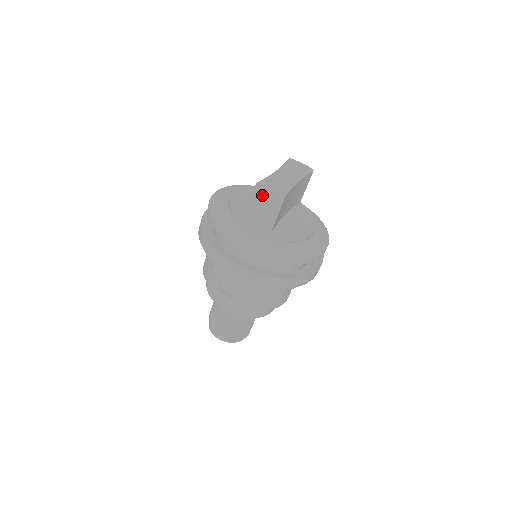
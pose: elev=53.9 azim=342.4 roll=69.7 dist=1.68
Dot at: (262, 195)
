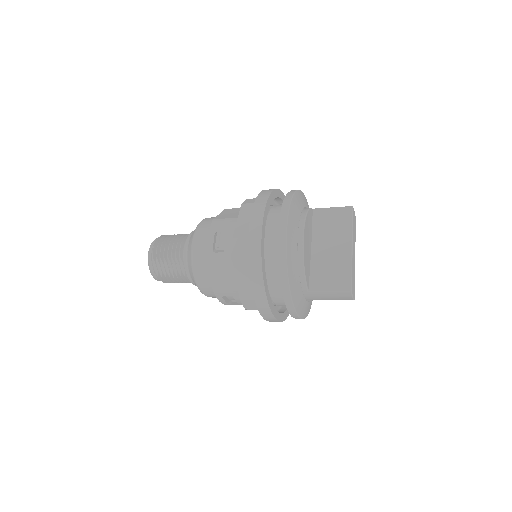
Dot at: (345, 296)
